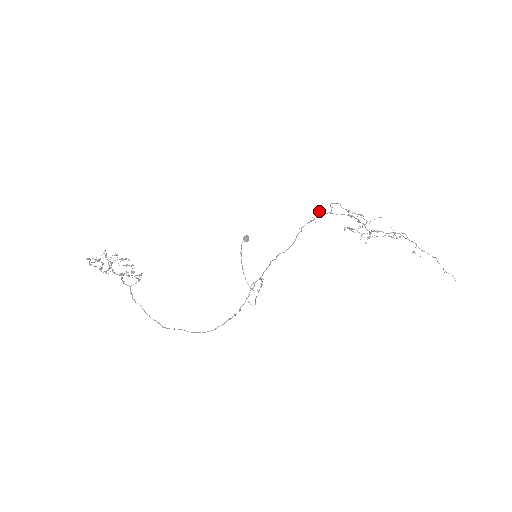
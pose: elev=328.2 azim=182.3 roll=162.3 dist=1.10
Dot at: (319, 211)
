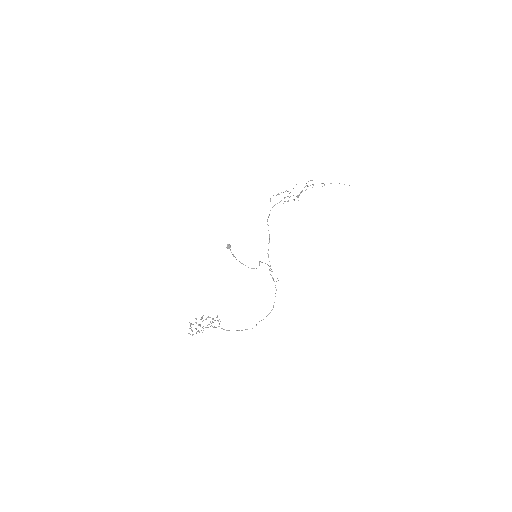
Dot at: occluded
